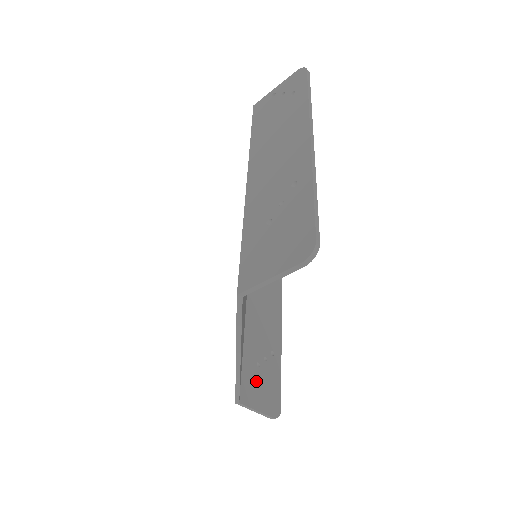
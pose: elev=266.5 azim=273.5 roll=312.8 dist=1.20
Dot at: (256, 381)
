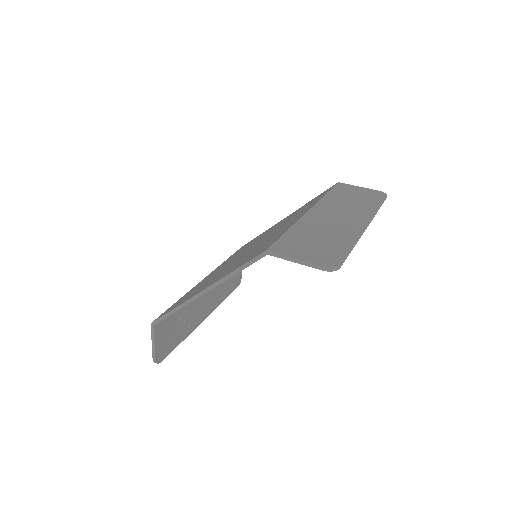
Dot at: (170, 327)
